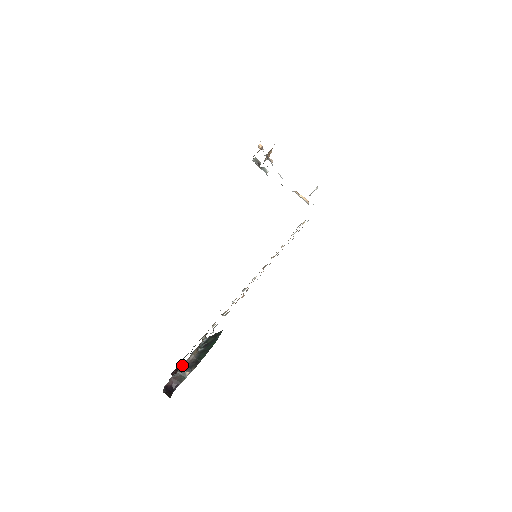
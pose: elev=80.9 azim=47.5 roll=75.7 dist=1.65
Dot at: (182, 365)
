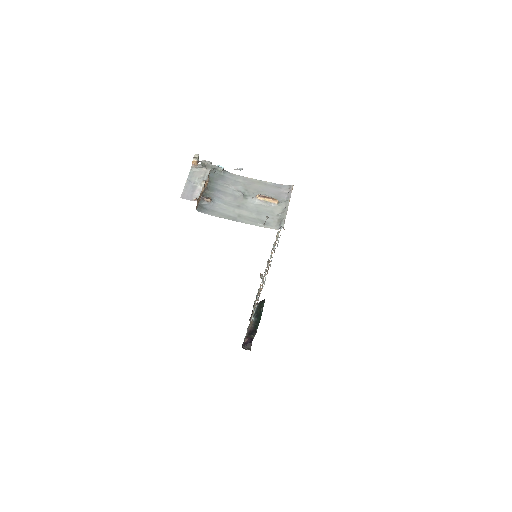
Dot at: (247, 331)
